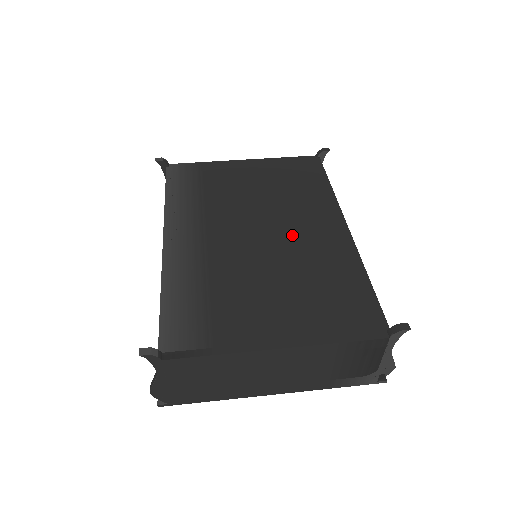
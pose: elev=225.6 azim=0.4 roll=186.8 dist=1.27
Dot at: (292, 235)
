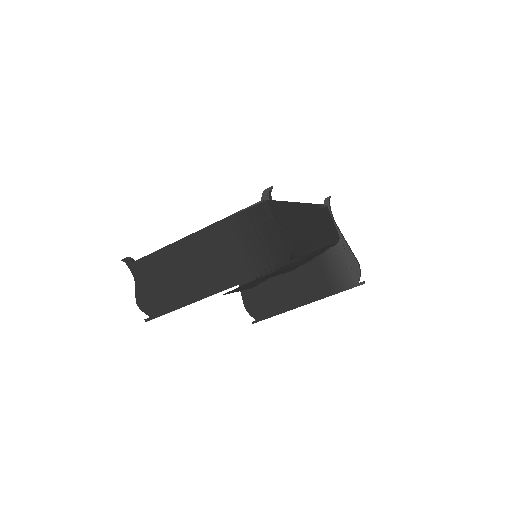
Dot at: occluded
